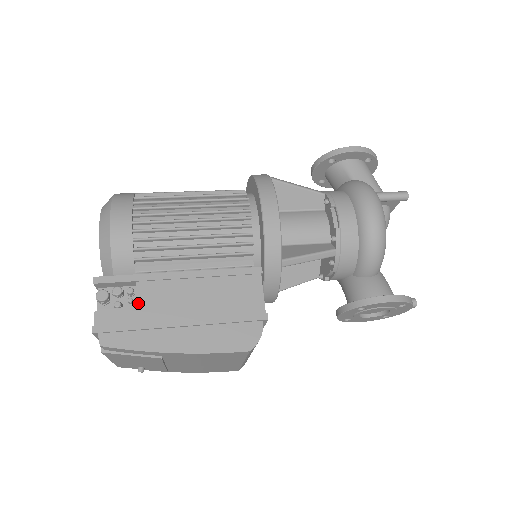
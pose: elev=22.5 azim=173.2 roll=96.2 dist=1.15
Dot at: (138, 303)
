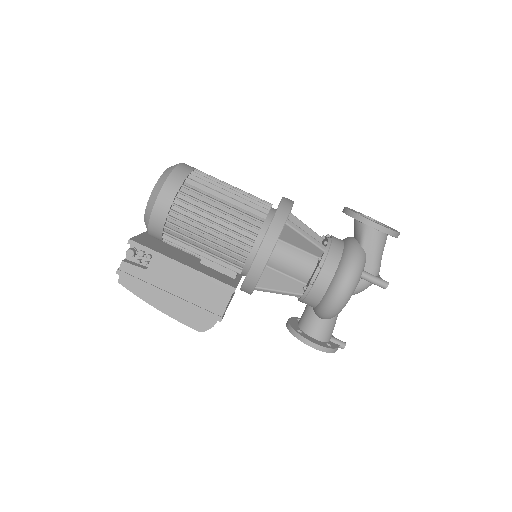
Dot at: (149, 269)
